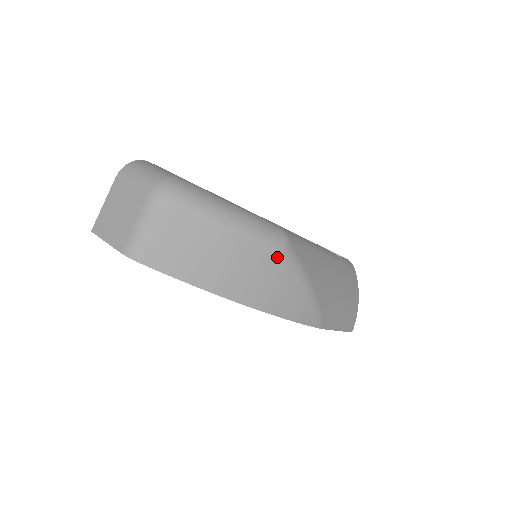
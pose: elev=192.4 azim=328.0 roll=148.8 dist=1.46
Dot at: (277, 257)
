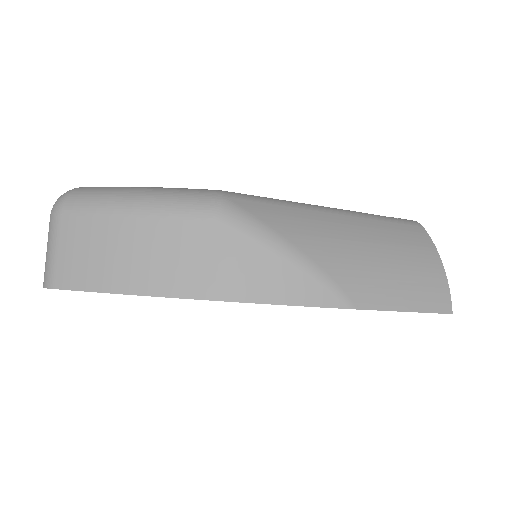
Dot at: (209, 221)
